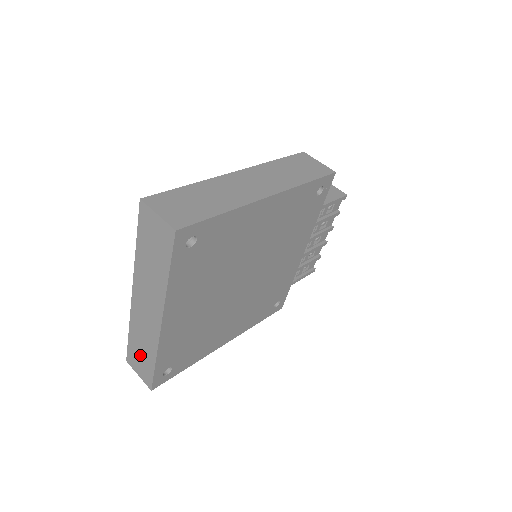
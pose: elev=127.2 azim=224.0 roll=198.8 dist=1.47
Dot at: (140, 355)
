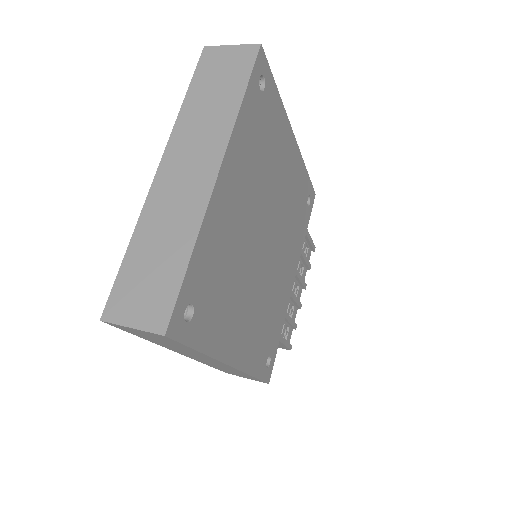
Dot at: (149, 272)
